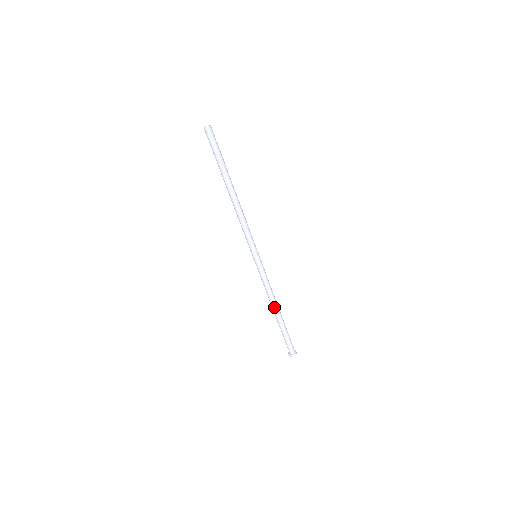
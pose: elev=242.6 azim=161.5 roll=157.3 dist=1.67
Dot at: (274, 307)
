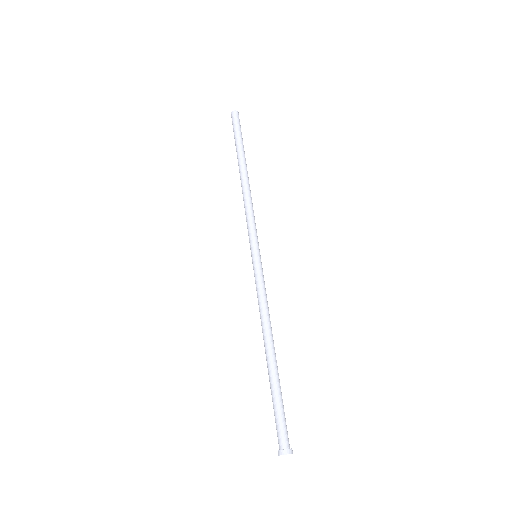
Dot at: (270, 339)
